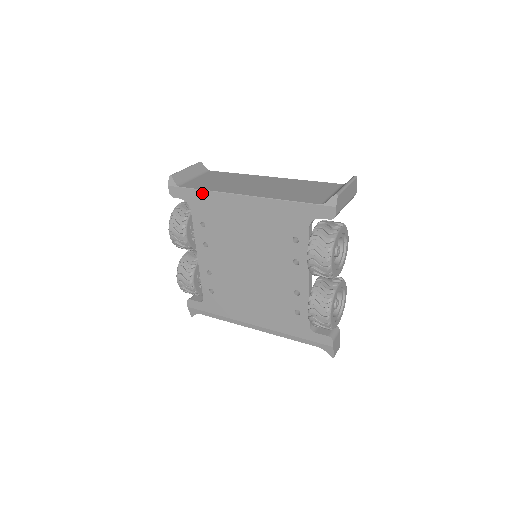
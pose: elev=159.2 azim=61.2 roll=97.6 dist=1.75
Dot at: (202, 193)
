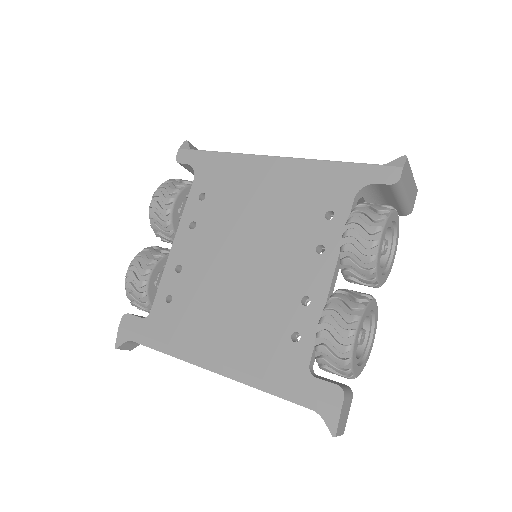
Dot at: (219, 156)
